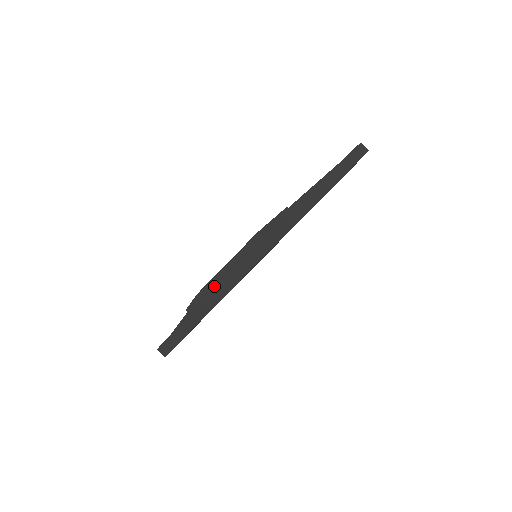
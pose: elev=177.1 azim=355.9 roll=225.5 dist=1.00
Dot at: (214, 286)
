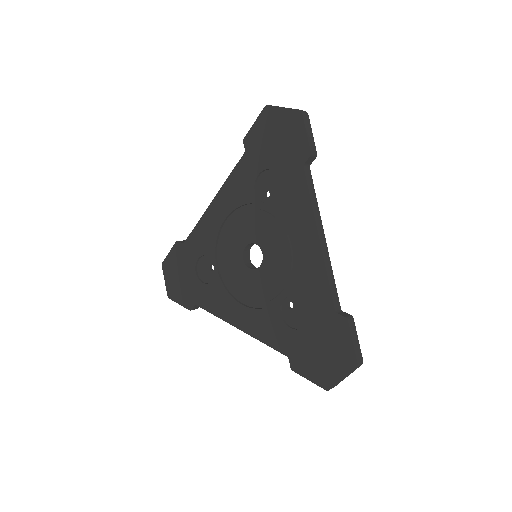
Dot at: (335, 385)
